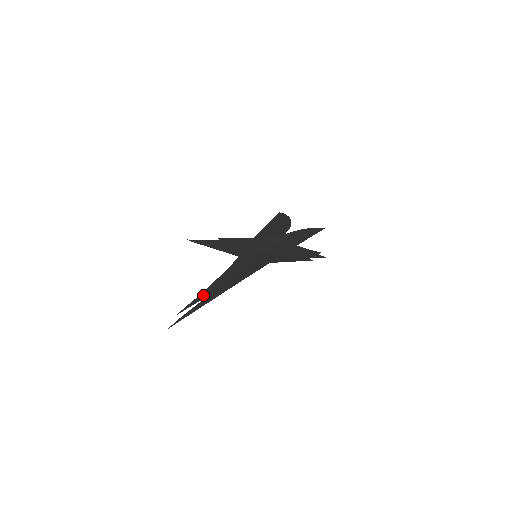
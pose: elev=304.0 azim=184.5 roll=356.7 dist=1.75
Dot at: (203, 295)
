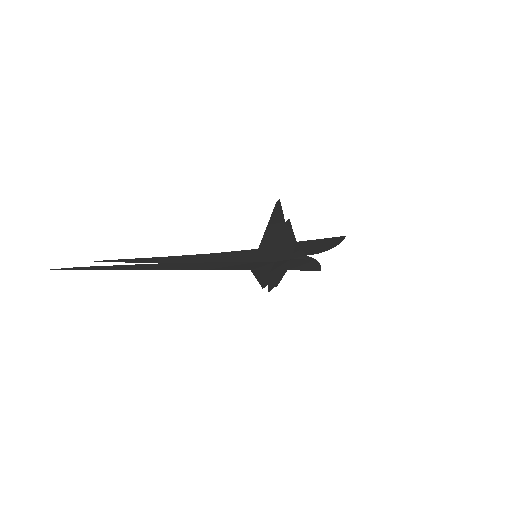
Dot at: (157, 259)
